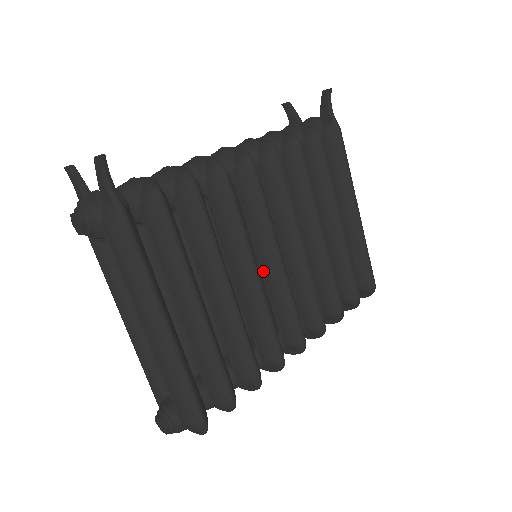
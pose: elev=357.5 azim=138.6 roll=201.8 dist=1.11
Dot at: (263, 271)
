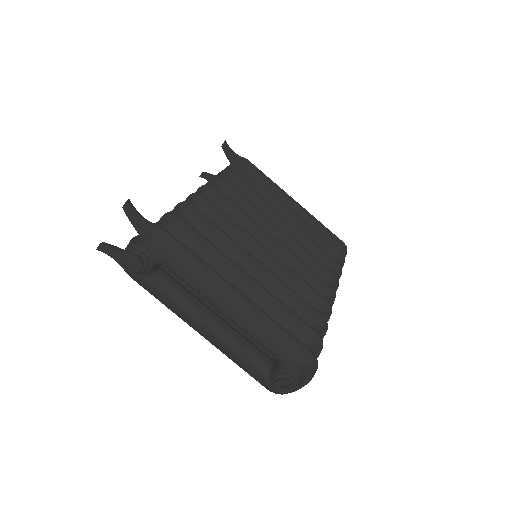
Dot at: occluded
